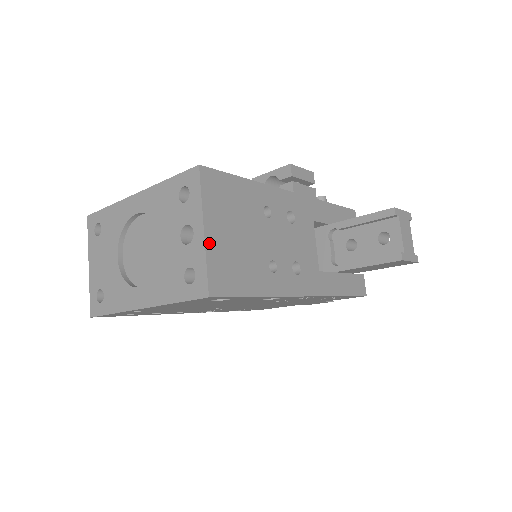
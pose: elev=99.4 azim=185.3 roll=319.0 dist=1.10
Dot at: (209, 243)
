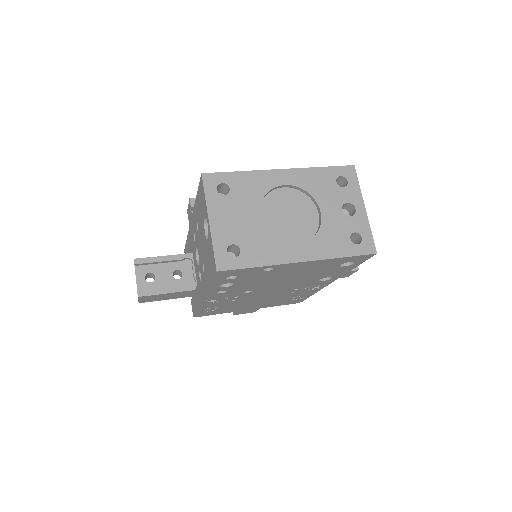
Dot at: (366, 218)
